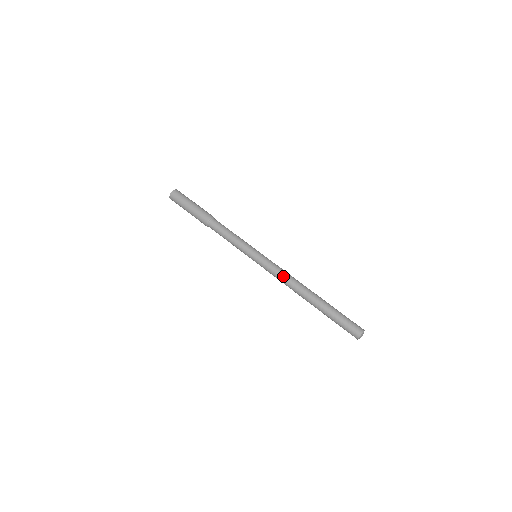
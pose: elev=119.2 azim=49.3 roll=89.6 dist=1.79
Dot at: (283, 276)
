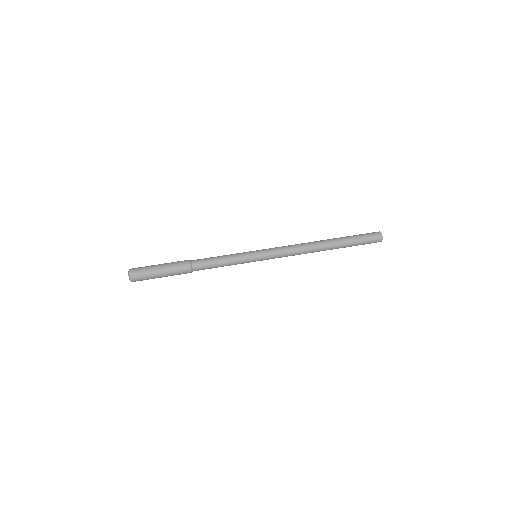
Dot at: (294, 253)
